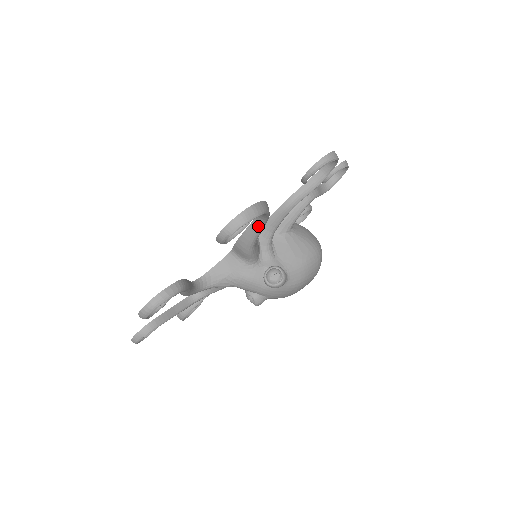
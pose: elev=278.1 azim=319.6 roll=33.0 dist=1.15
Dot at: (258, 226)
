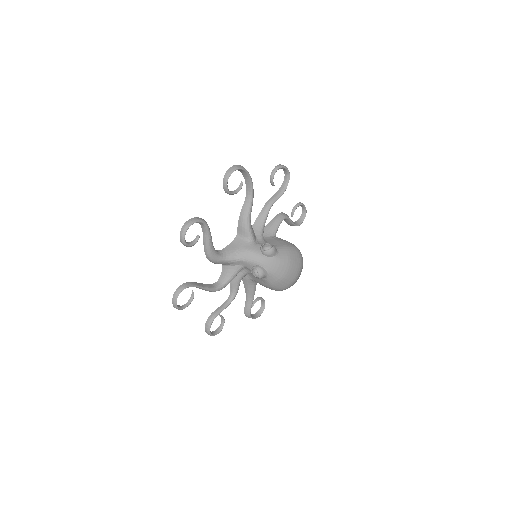
Dot at: (249, 200)
